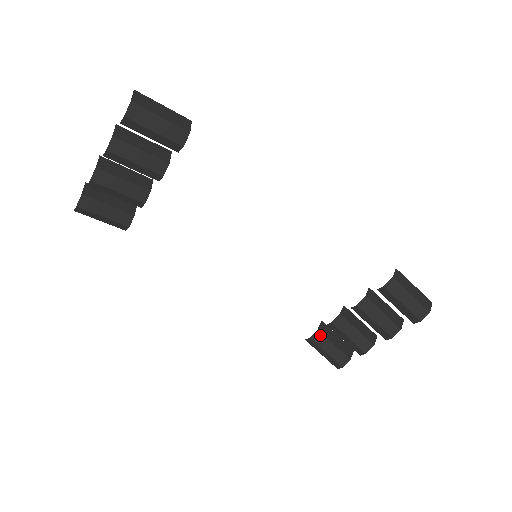
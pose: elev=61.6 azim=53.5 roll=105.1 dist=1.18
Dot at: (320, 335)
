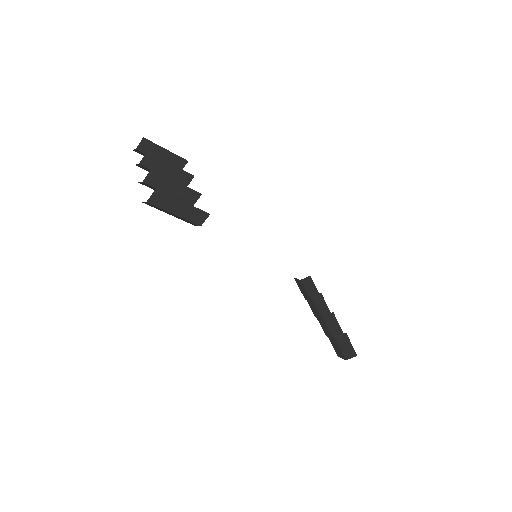
Dot at: (301, 282)
